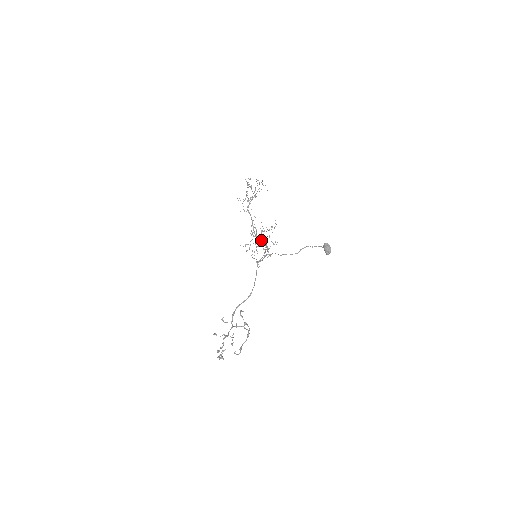
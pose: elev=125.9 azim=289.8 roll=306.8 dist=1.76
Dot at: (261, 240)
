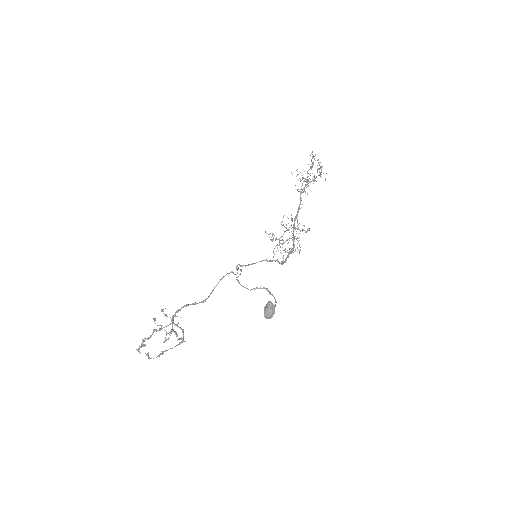
Dot at: (292, 237)
